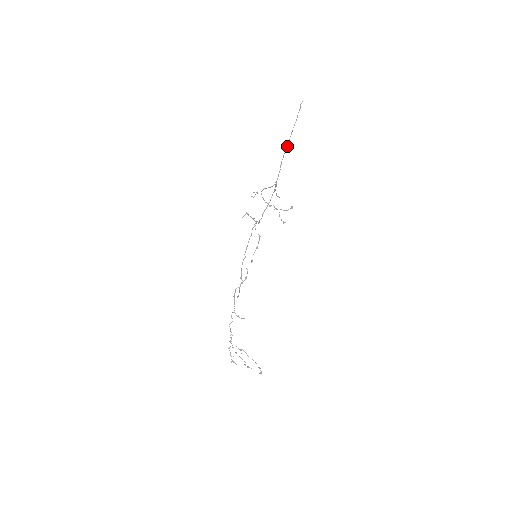
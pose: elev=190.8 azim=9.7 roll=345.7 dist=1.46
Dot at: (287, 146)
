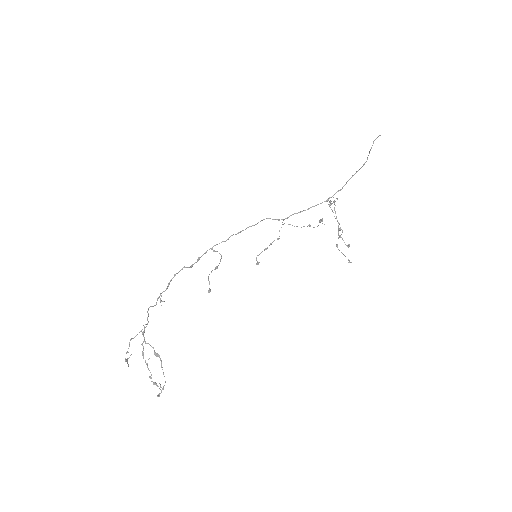
Dot at: (359, 169)
